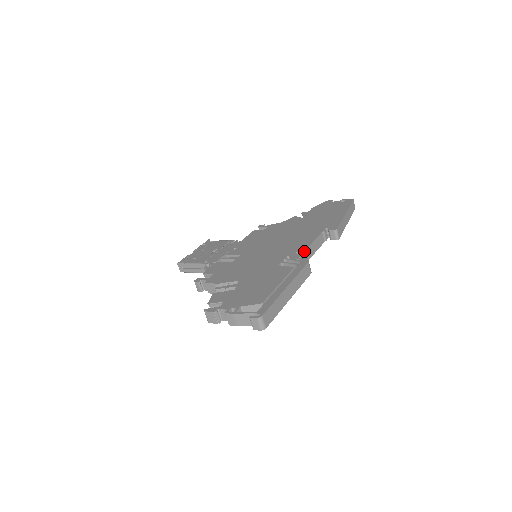
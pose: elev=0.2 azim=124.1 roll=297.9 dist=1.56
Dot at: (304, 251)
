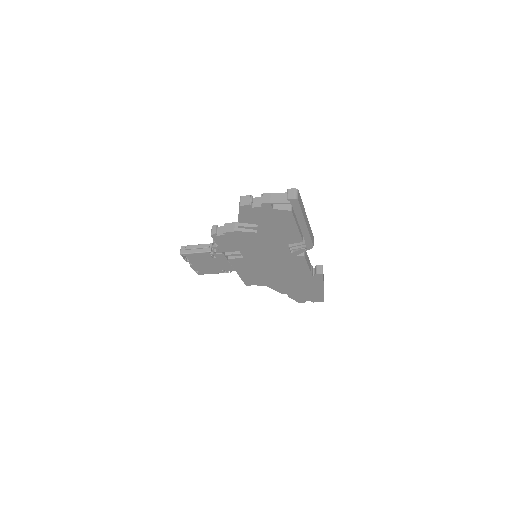
Dot at: occluded
